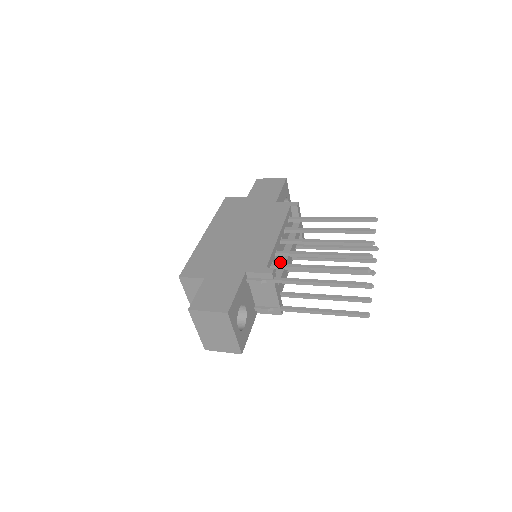
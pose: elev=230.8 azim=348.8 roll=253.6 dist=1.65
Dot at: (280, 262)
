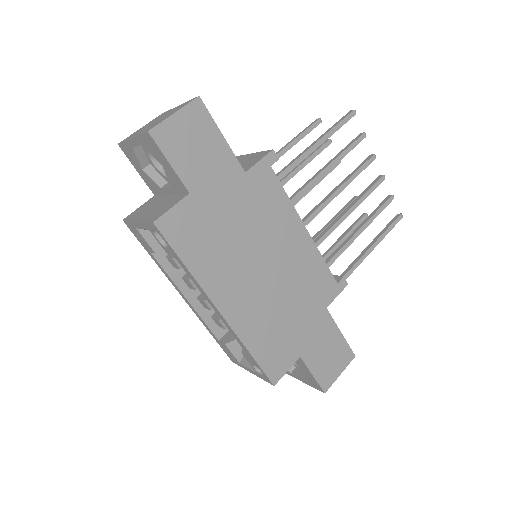
Dot at: occluded
